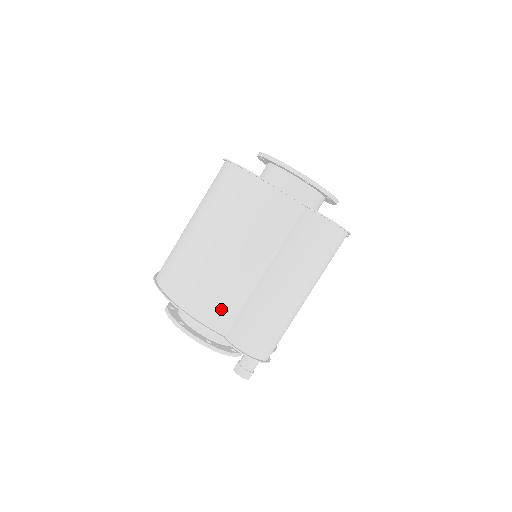
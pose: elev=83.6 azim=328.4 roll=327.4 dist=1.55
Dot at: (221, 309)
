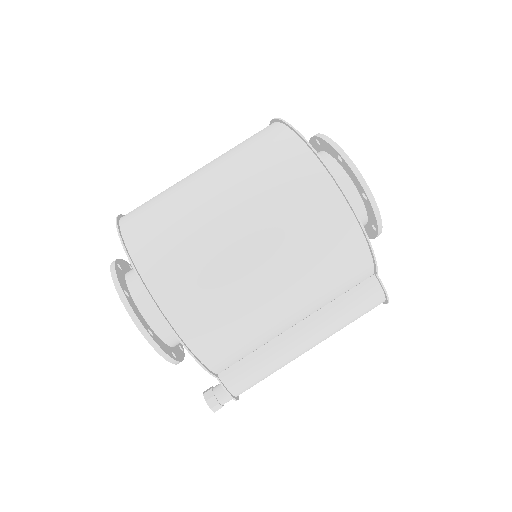
Dot at: (234, 354)
